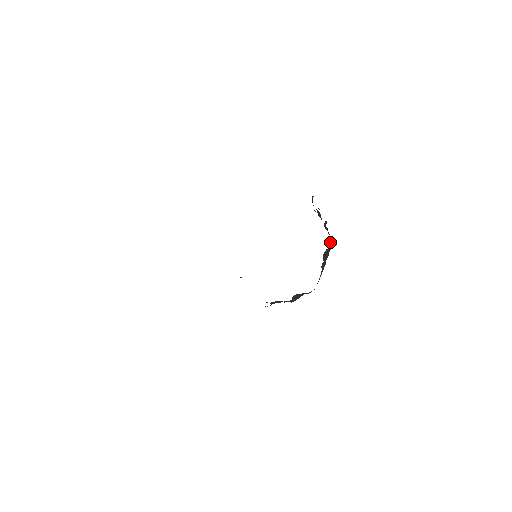
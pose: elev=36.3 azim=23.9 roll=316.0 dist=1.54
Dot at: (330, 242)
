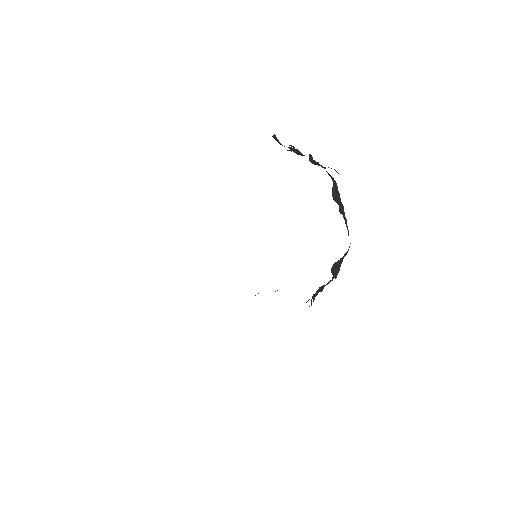
Dot at: (331, 177)
